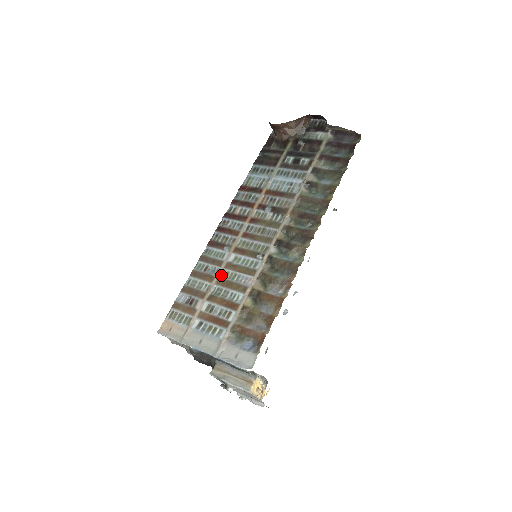
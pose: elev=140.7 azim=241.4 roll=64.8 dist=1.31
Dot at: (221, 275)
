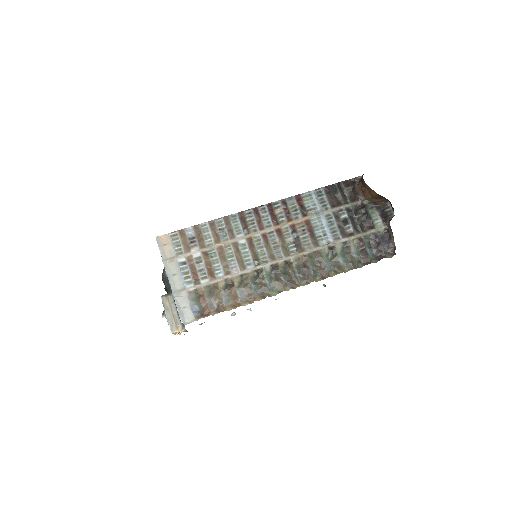
Dot at: (225, 245)
